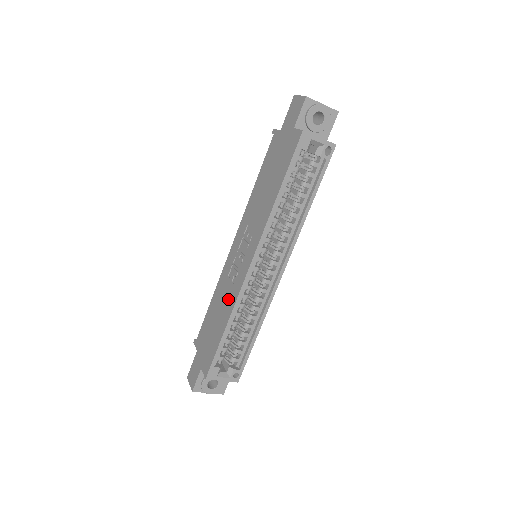
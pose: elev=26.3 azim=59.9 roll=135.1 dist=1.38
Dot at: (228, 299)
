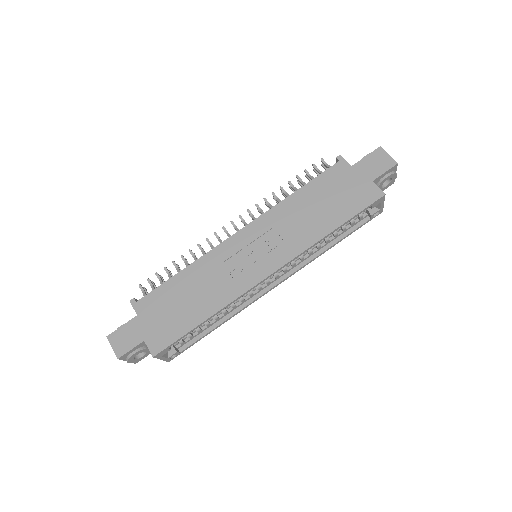
Dot at: (219, 290)
